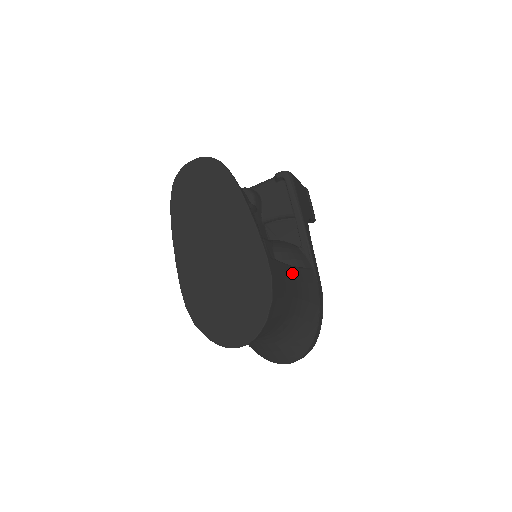
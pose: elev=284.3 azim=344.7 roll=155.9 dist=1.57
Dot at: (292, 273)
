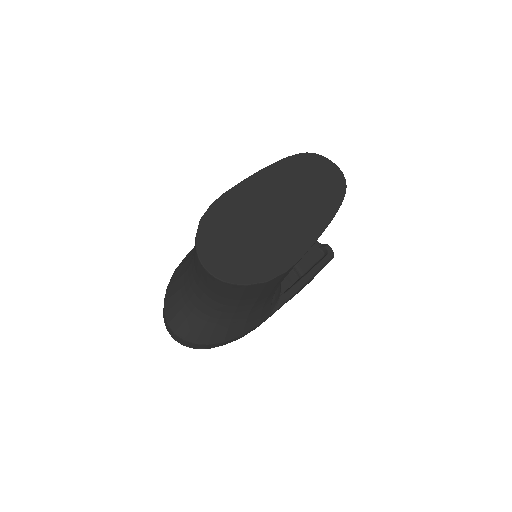
Dot at: (272, 293)
